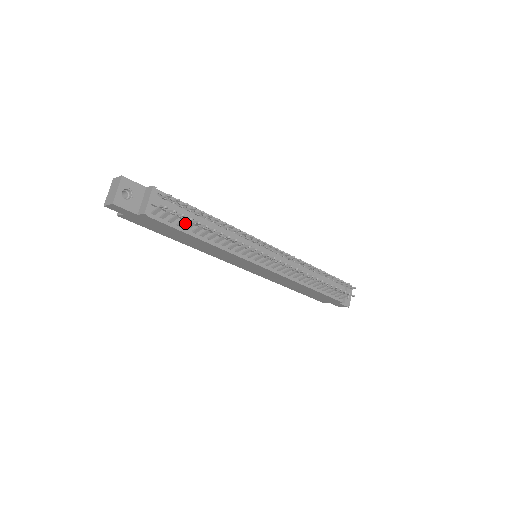
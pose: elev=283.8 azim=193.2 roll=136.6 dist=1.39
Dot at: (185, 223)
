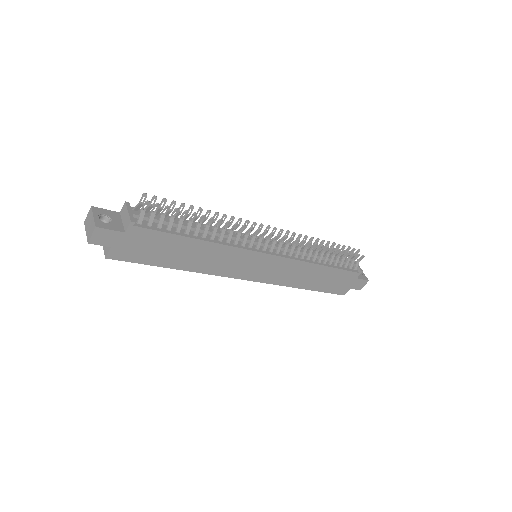
Dot at: (173, 228)
